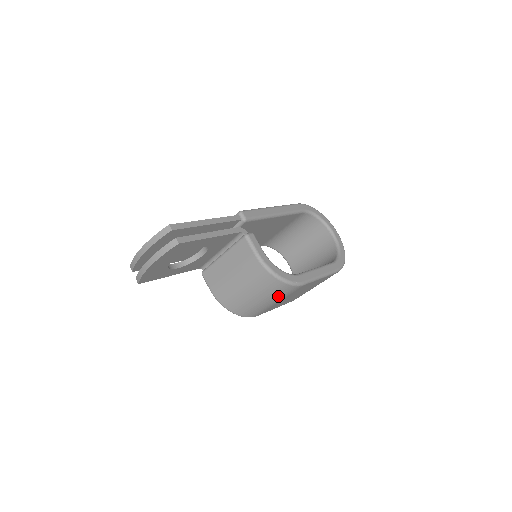
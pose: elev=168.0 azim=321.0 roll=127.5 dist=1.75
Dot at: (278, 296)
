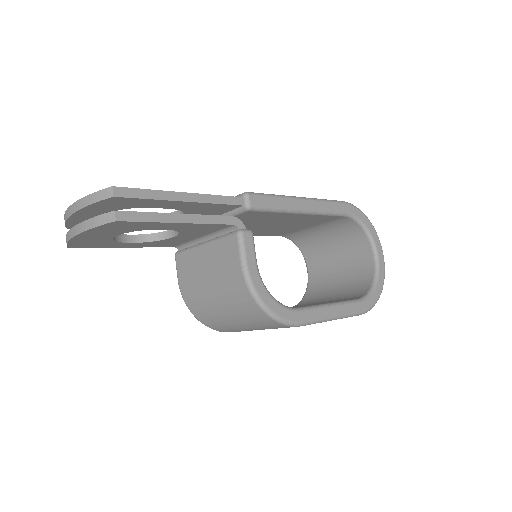
Dot at: (260, 326)
